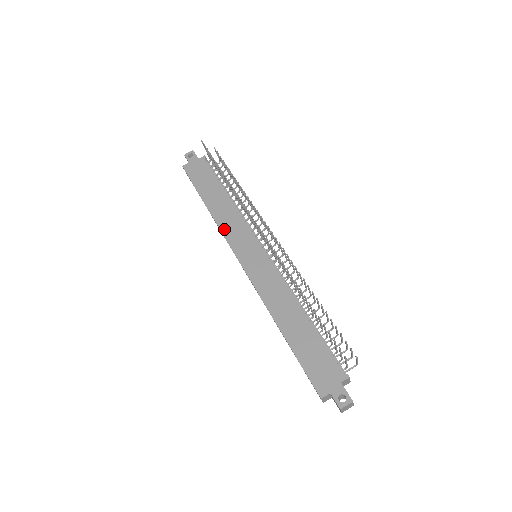
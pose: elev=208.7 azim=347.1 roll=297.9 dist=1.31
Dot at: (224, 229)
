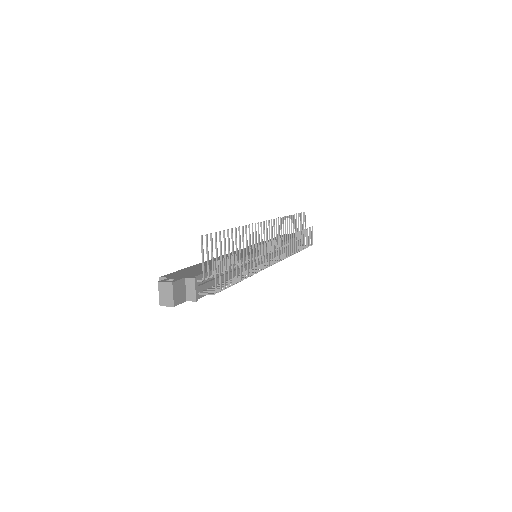
Dot at: occluded
